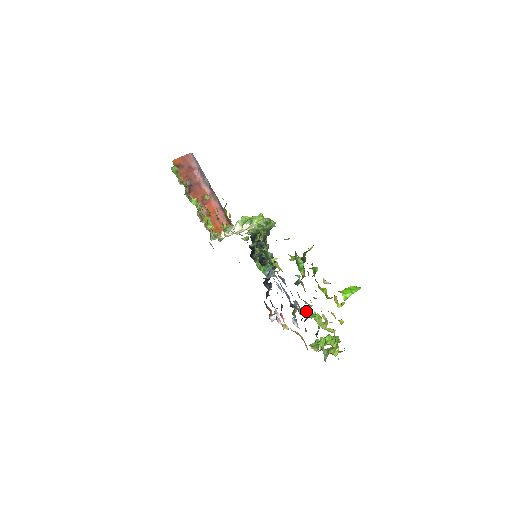
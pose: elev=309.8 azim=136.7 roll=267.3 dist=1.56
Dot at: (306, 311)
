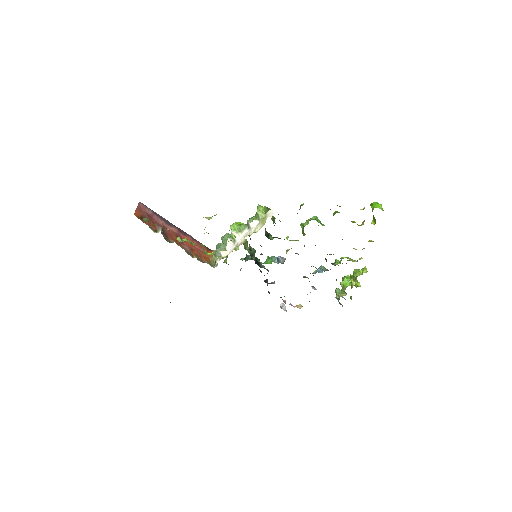
Dot at: (331, 263)
